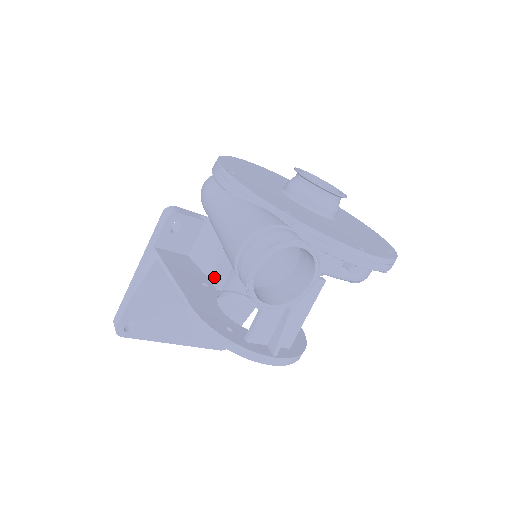
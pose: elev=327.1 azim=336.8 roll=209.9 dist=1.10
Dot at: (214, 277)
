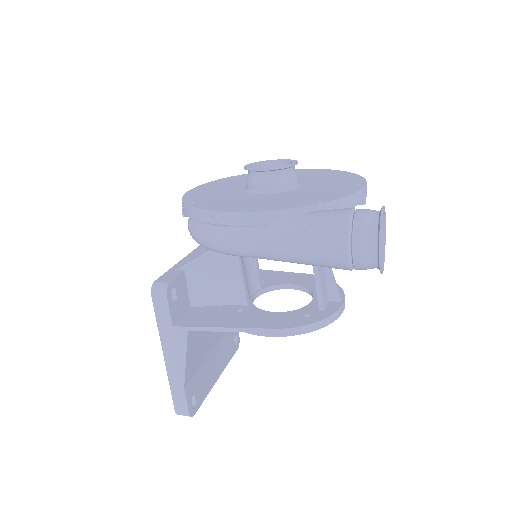
Dot at: (236, 300)
